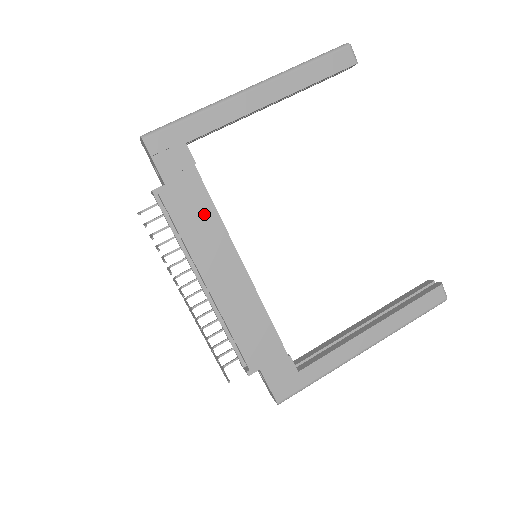
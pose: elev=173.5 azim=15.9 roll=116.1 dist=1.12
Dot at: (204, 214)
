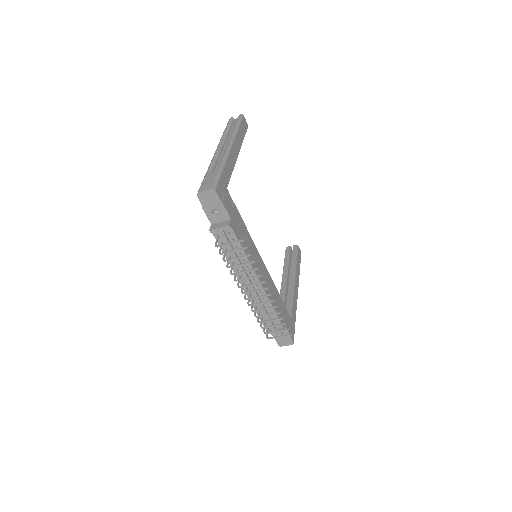
Dot at: (245, 234)
